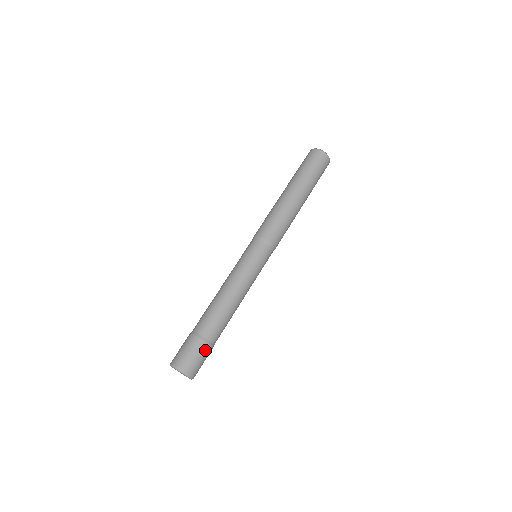
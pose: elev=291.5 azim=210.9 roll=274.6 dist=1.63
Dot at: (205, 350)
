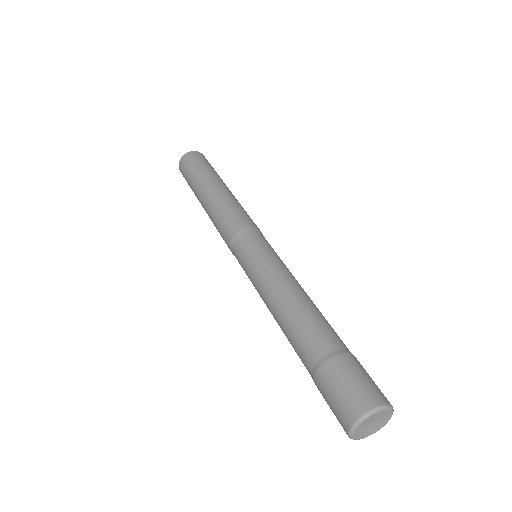
Dot at: occluded
